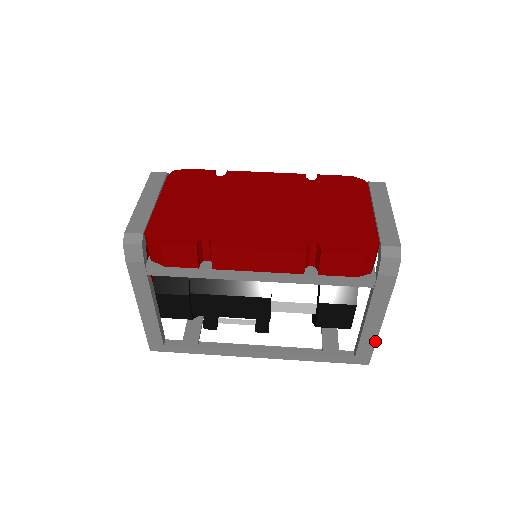
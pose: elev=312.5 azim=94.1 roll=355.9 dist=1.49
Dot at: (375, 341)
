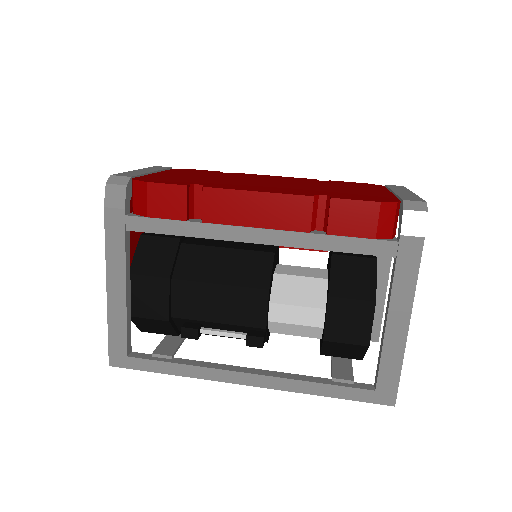
Dot at: (402, 358)
